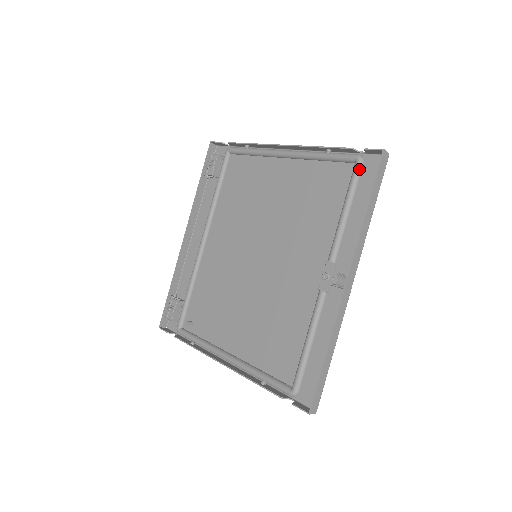
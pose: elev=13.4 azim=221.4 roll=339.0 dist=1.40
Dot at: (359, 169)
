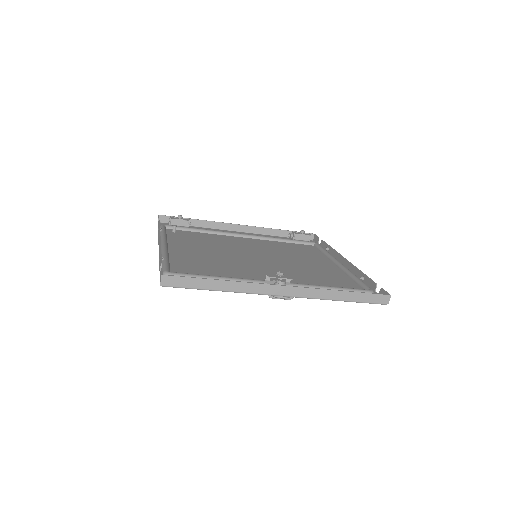
Dot at: (365, 292)
